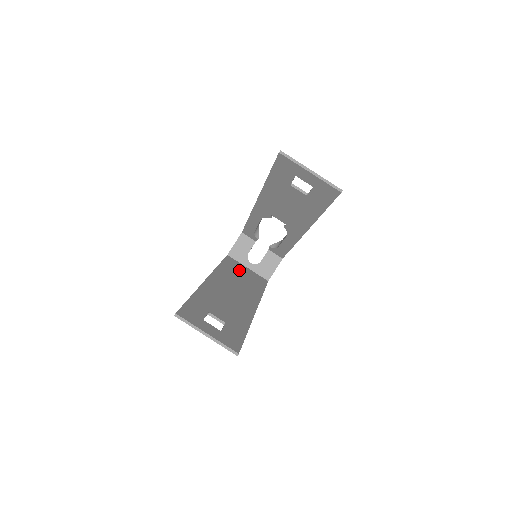
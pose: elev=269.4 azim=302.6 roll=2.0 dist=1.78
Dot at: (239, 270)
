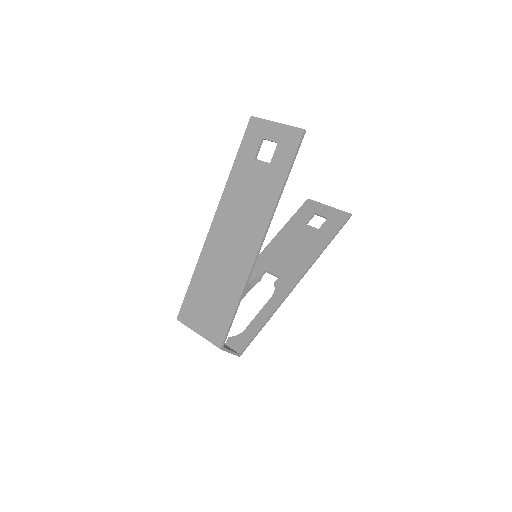
Dot at: (204, 304)
